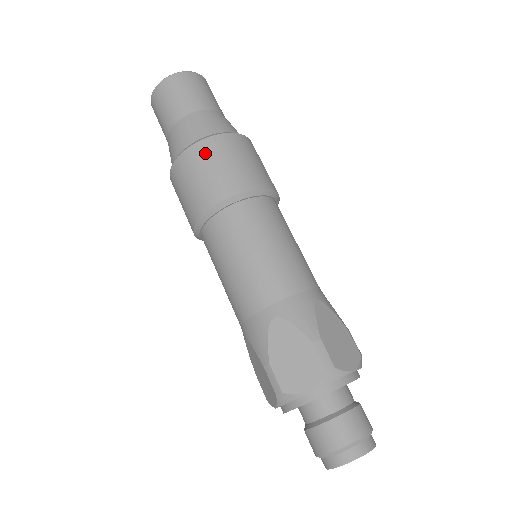
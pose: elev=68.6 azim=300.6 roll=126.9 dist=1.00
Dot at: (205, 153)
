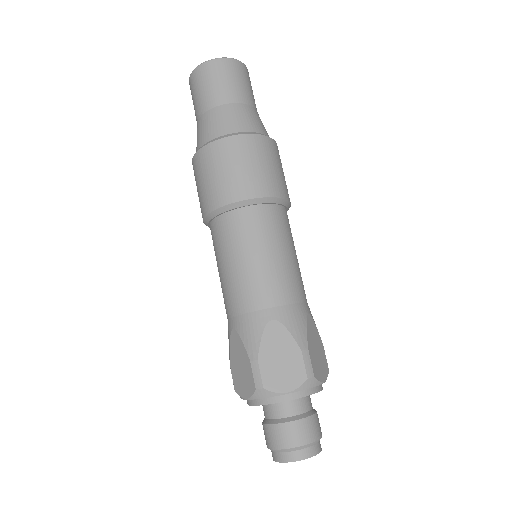
Dot at: (244, 148)
